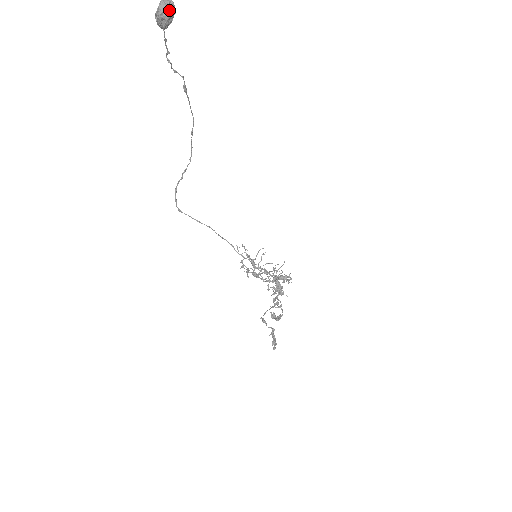
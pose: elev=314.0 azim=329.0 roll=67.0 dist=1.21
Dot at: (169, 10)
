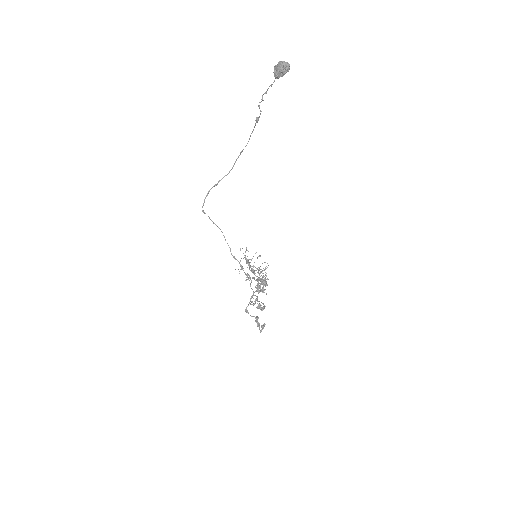
Dot at: (288, 69)
